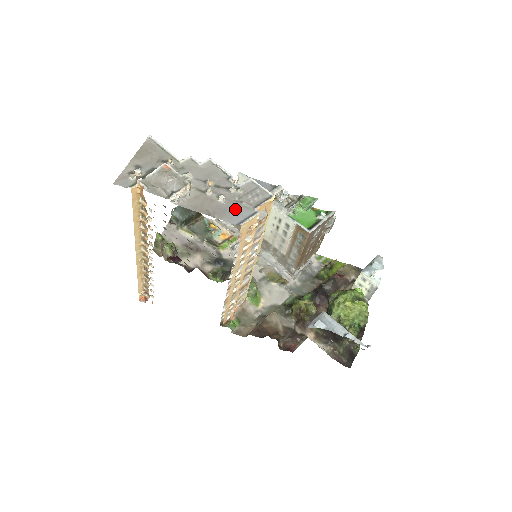
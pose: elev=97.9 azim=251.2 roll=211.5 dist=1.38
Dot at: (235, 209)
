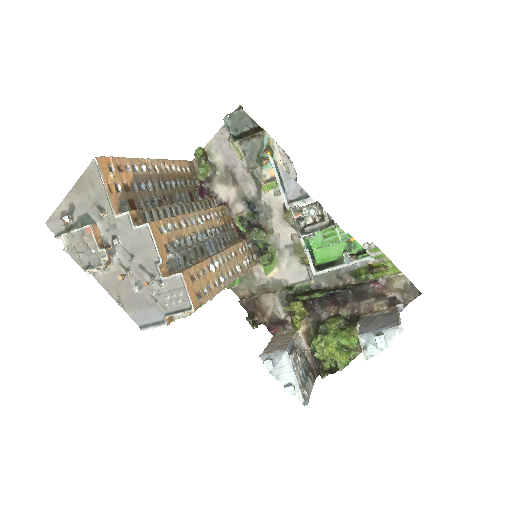
Dot at: (146, 307)
